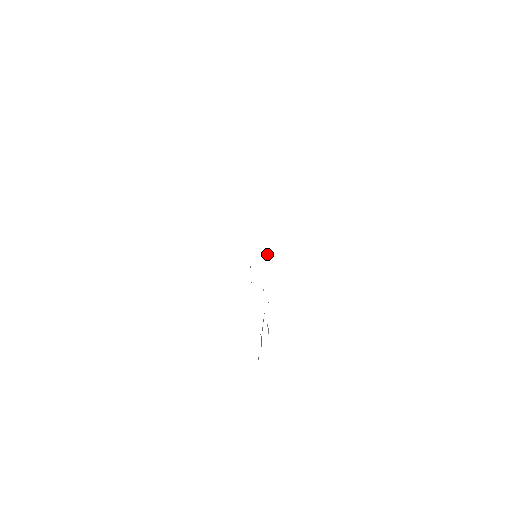
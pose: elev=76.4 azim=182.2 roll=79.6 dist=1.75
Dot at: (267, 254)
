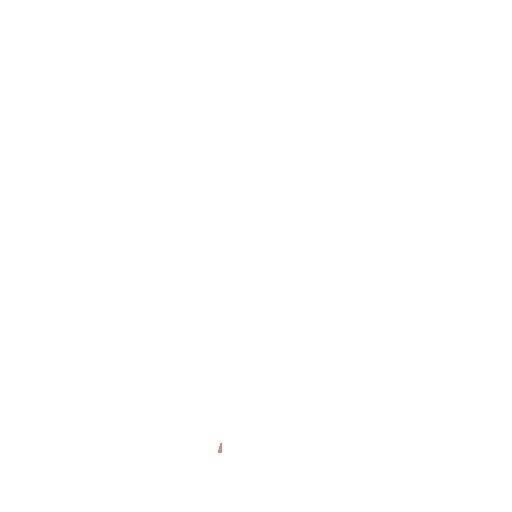
Dot at: occluded
